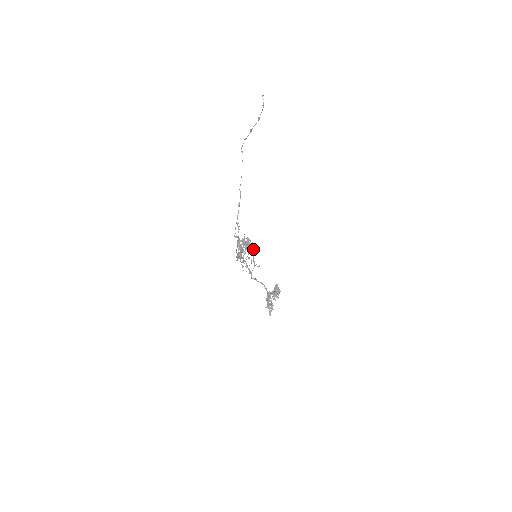
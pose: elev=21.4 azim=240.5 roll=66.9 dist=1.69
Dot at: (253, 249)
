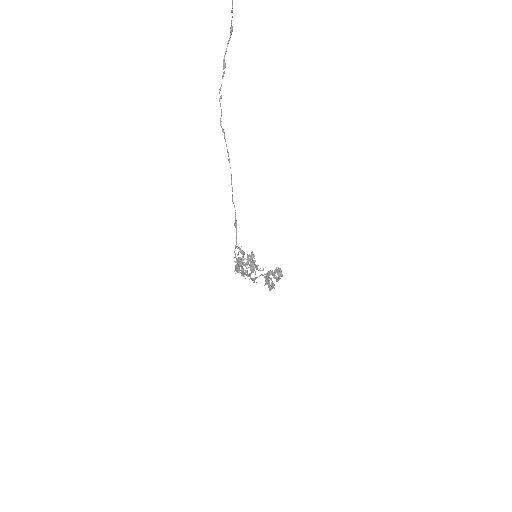
Dot at: occluded
